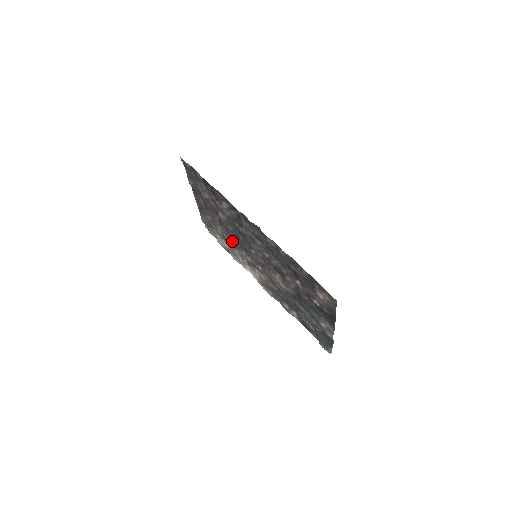
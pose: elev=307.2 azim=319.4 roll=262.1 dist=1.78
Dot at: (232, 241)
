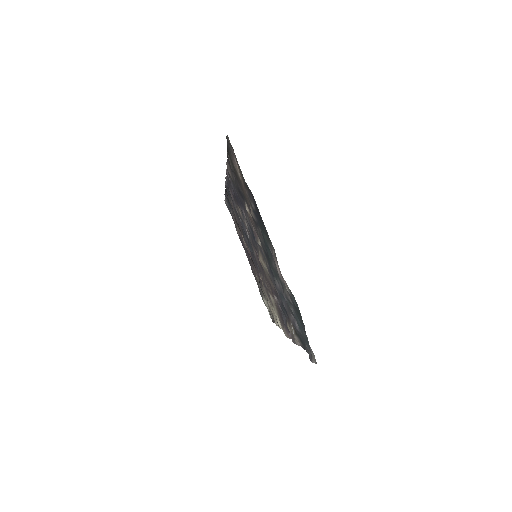
Dot at: (259, 278)
